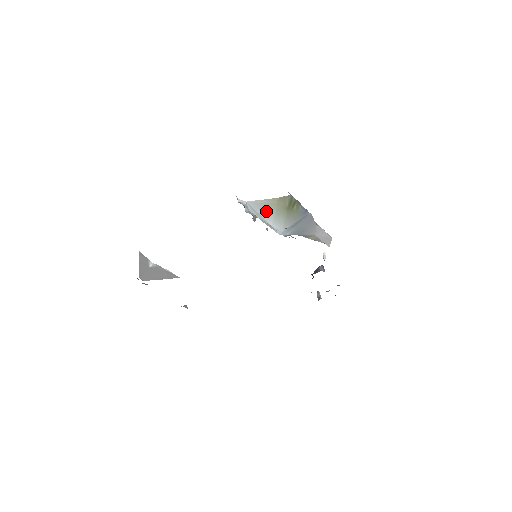
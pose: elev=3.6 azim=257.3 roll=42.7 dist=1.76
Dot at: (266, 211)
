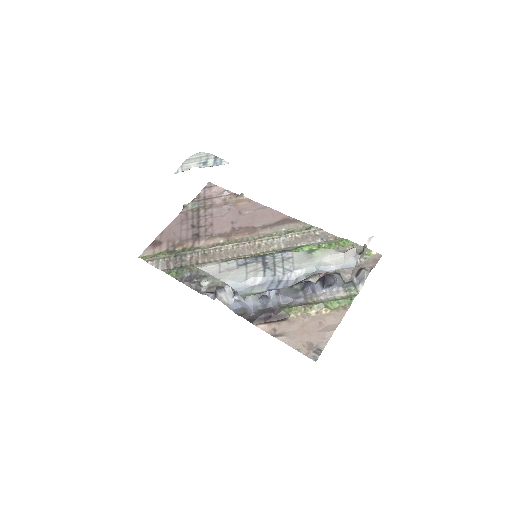
Dot at: occluded
